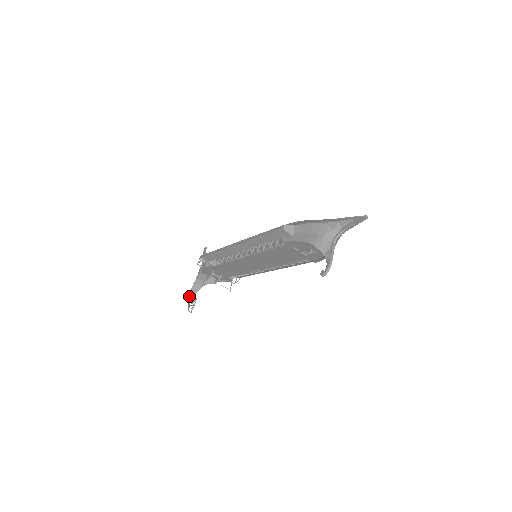
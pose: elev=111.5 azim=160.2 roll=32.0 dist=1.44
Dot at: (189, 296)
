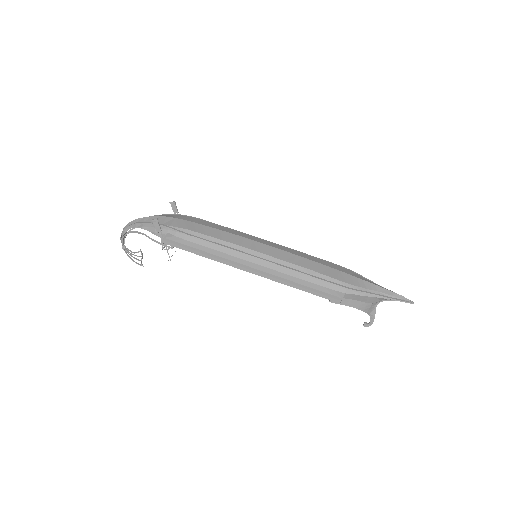
Dot at: (122, 243)
